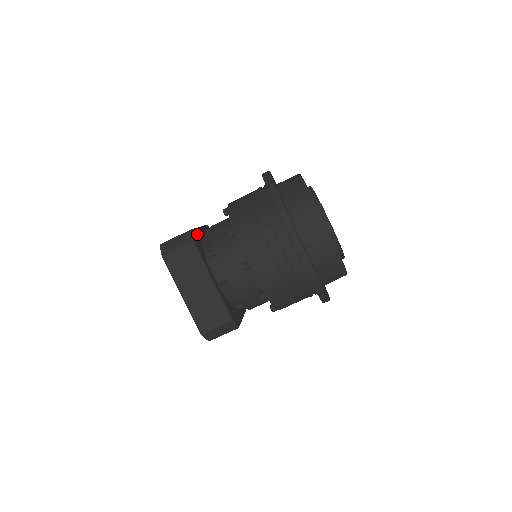
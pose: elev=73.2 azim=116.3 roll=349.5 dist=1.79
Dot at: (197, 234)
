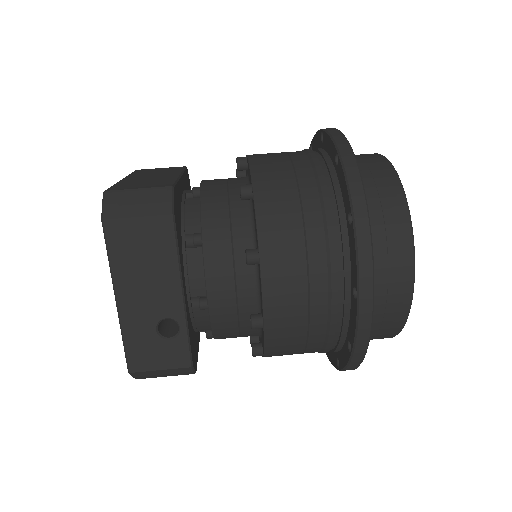
Dot at: occluded
